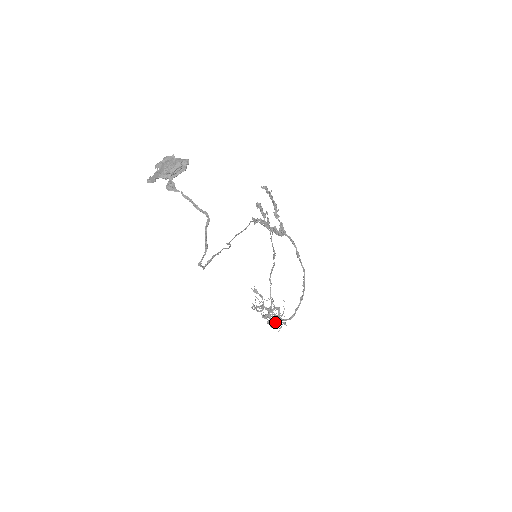
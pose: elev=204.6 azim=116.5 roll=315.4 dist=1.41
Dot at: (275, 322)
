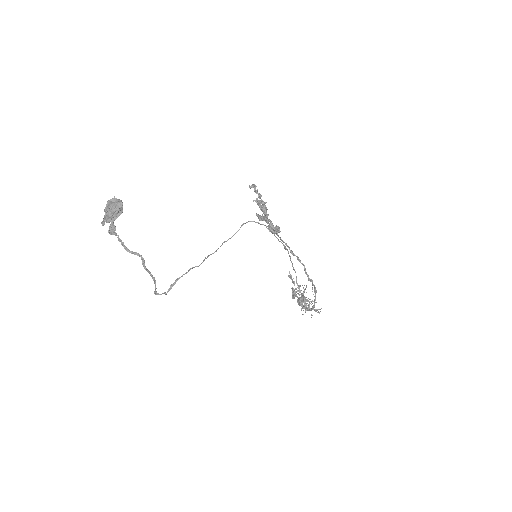
Dot at: occluded
